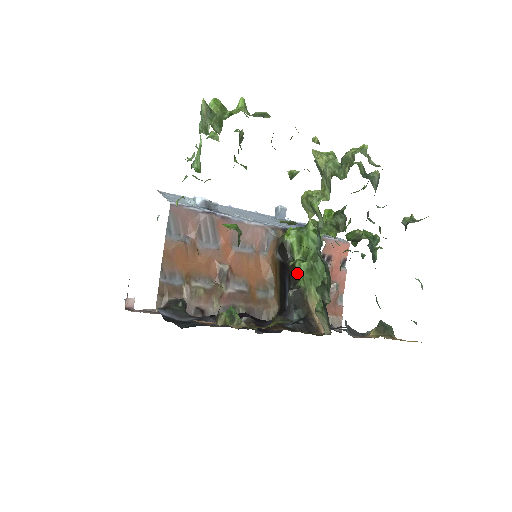
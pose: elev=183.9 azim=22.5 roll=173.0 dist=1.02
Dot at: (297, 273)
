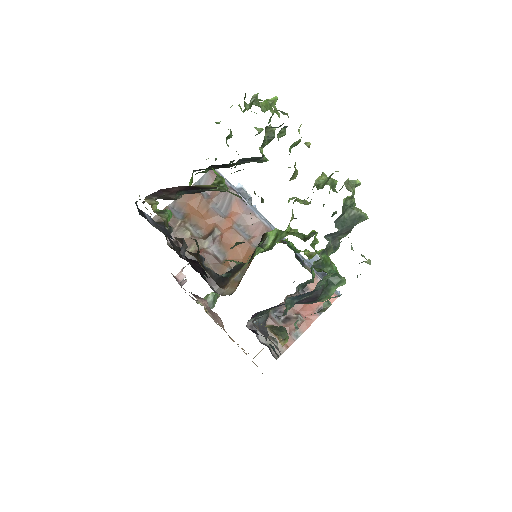
Dot at: (254, 255)
